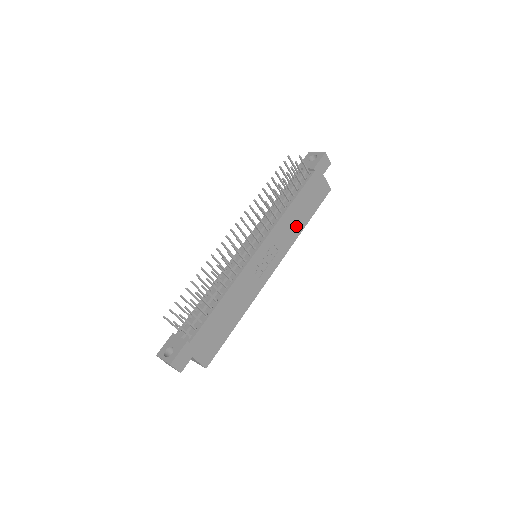
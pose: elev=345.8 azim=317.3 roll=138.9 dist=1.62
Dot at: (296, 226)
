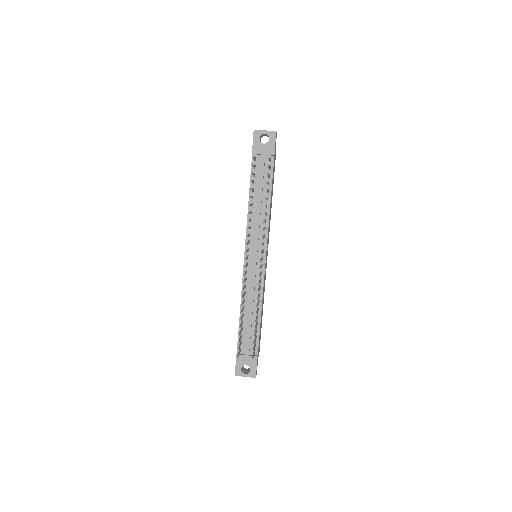
Dot at: occluded
